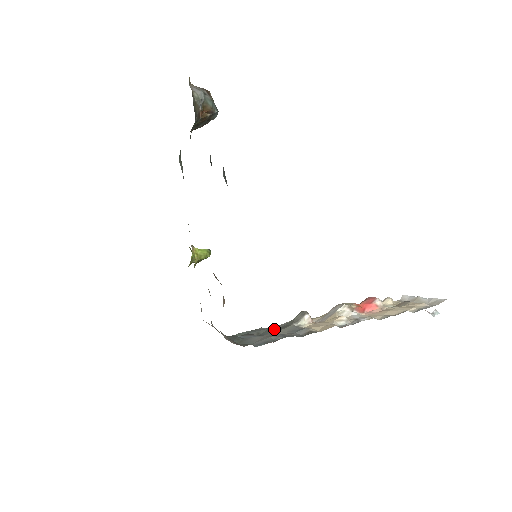
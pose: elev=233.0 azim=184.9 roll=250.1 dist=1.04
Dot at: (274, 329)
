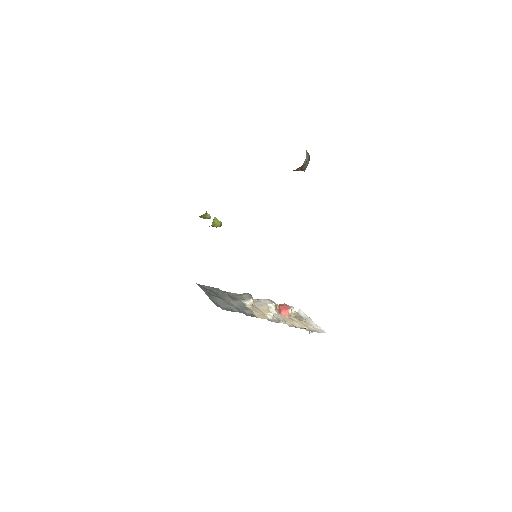
Dot at: (229, 297)
